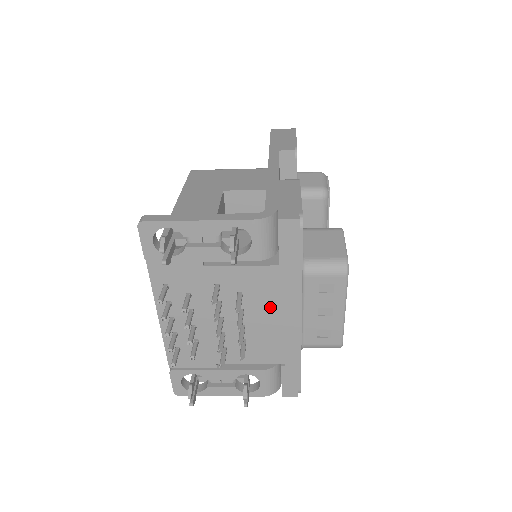
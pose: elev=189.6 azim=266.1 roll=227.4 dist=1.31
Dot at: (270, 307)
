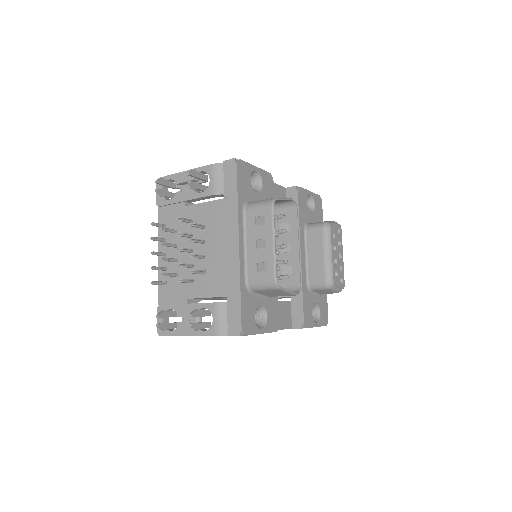
Dot at: (221, 236)
